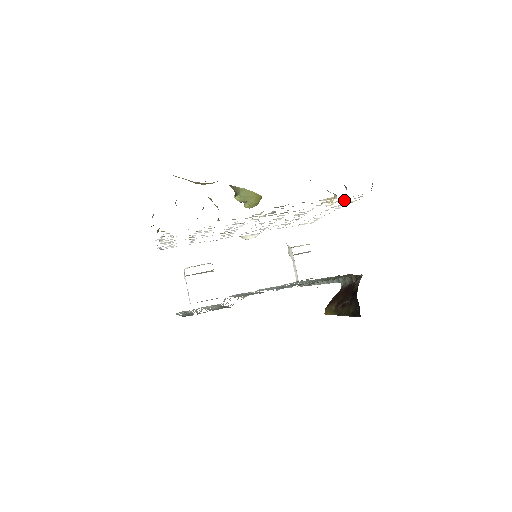
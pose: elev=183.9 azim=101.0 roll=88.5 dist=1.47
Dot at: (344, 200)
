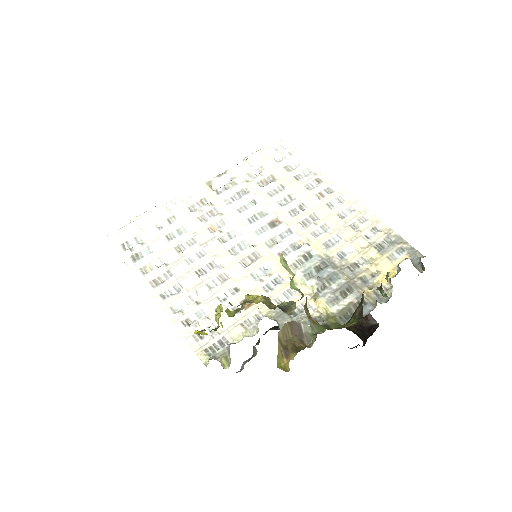
Dot at: (378, 242)
